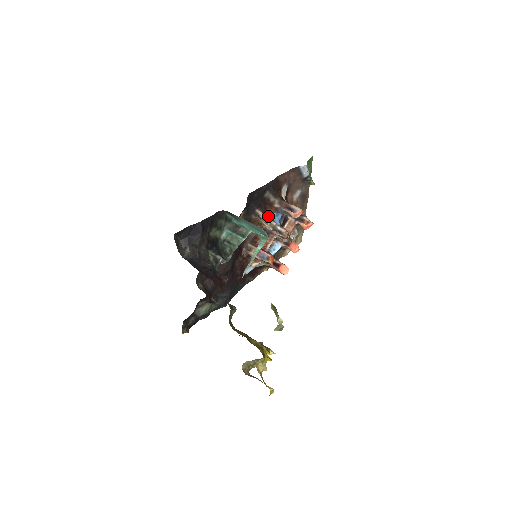
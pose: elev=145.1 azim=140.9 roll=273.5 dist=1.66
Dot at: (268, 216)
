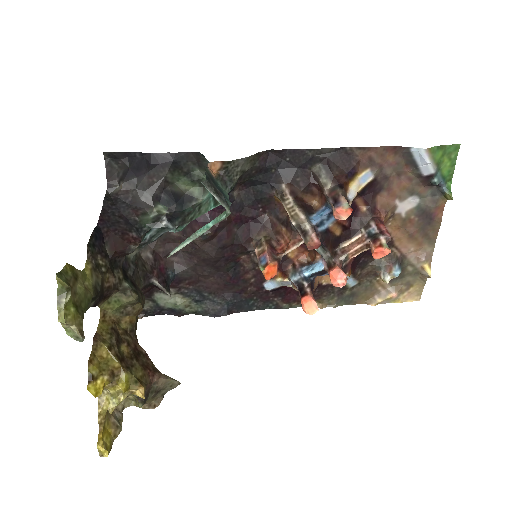
Dot at: (314, 208)
